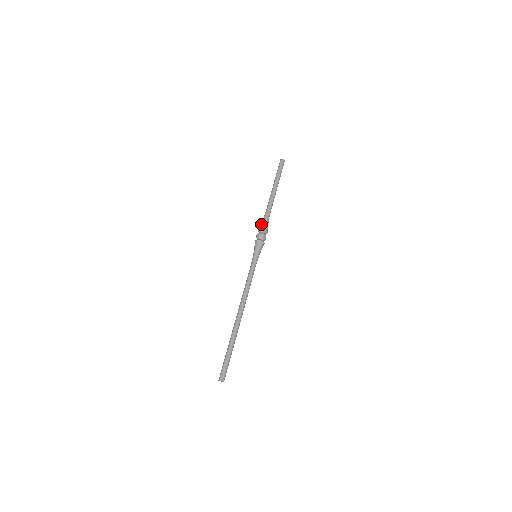
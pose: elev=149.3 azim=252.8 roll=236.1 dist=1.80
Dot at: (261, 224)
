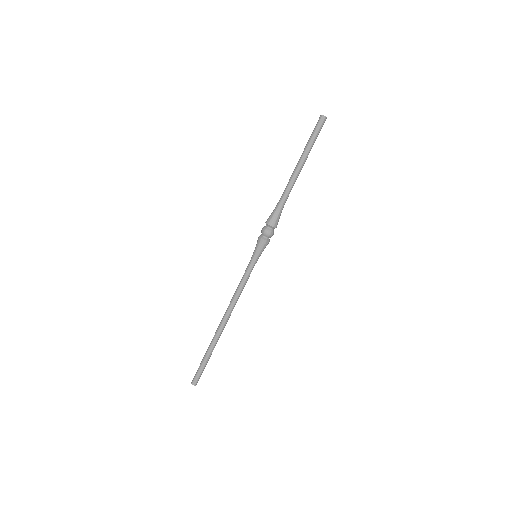
Dot at: (270, 215)
